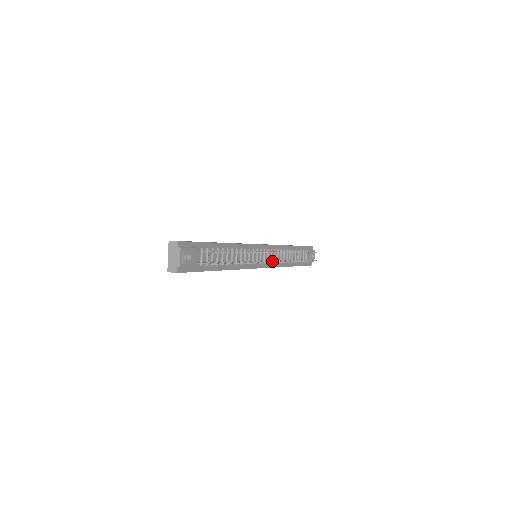
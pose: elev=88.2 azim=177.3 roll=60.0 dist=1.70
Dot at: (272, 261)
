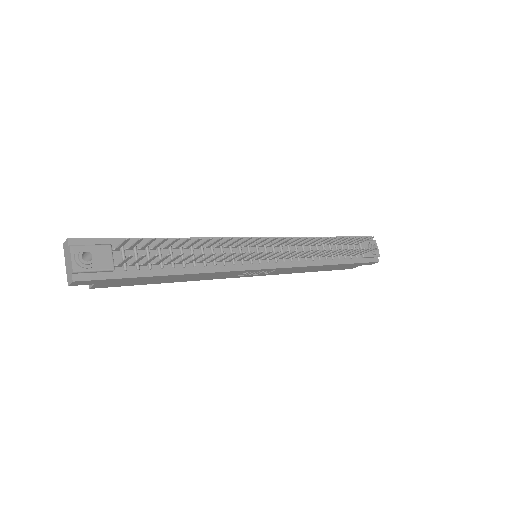
Dot at: (277, 255)
